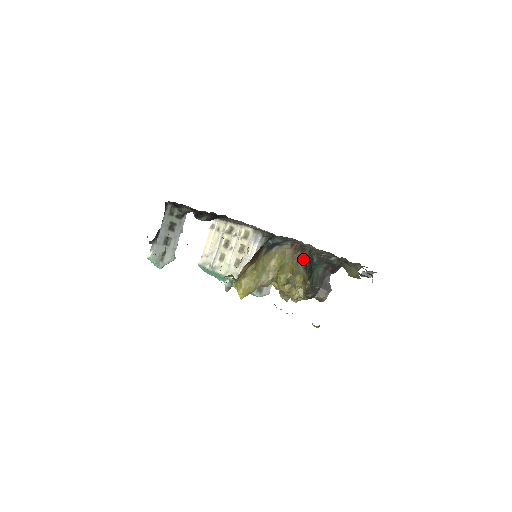
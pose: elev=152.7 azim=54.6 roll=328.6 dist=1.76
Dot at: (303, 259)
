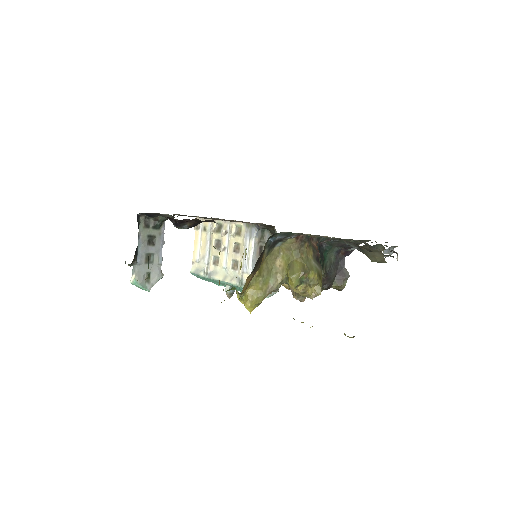
Dot at: (312, 250)
